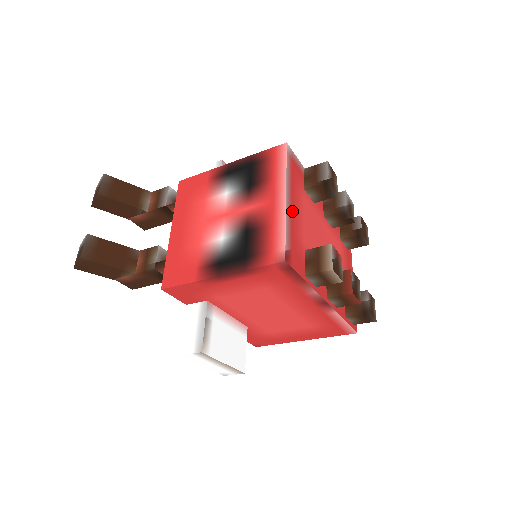
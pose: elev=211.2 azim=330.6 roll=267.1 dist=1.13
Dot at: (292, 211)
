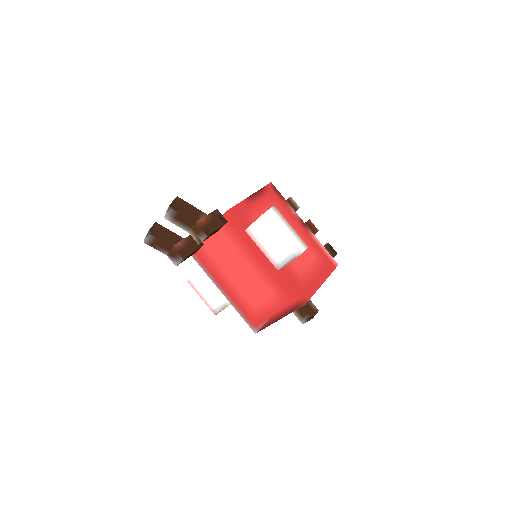
Dot at: occluded
